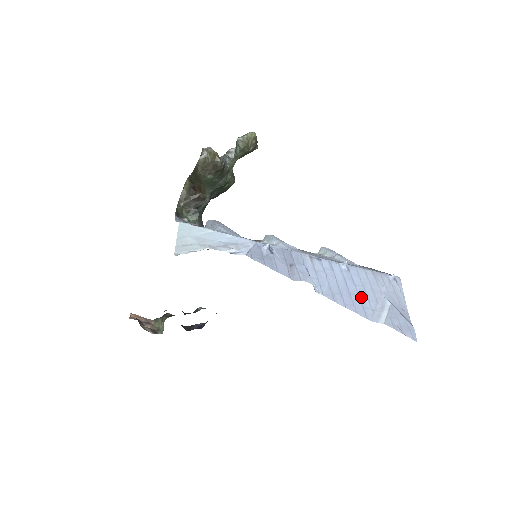
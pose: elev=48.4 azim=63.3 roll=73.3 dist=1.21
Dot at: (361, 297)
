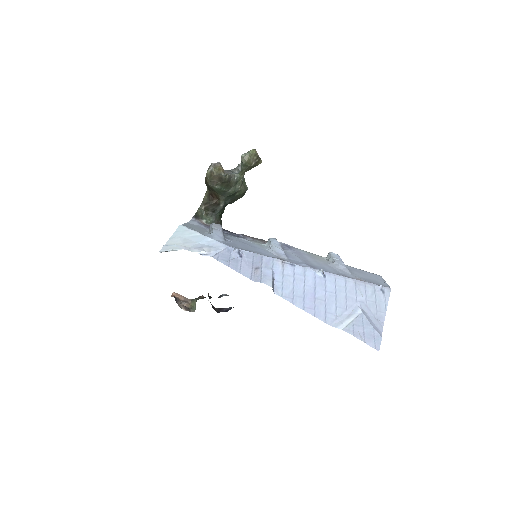
Dot at: (328, 303)
